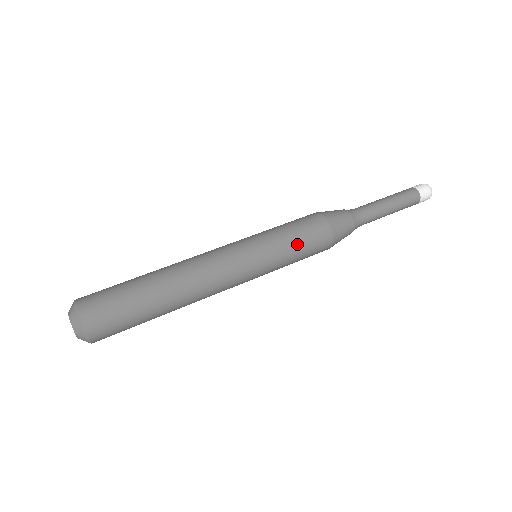
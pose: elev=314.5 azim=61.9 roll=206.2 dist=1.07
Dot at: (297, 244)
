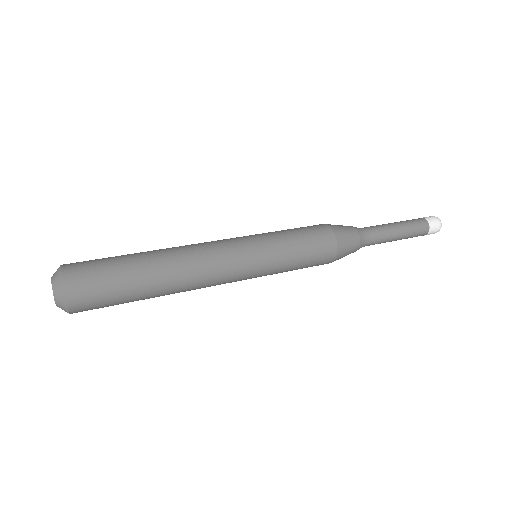
Dot at: (296, 237)
